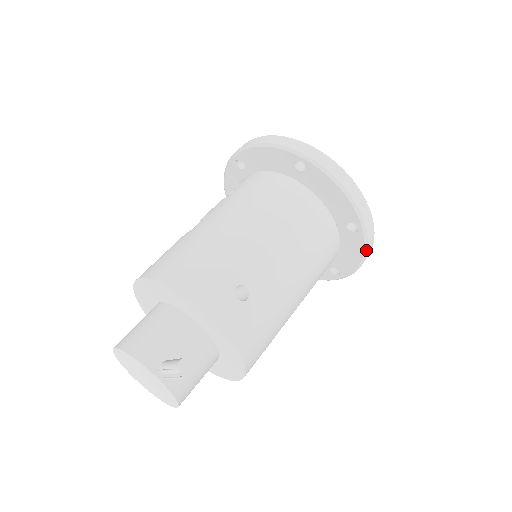
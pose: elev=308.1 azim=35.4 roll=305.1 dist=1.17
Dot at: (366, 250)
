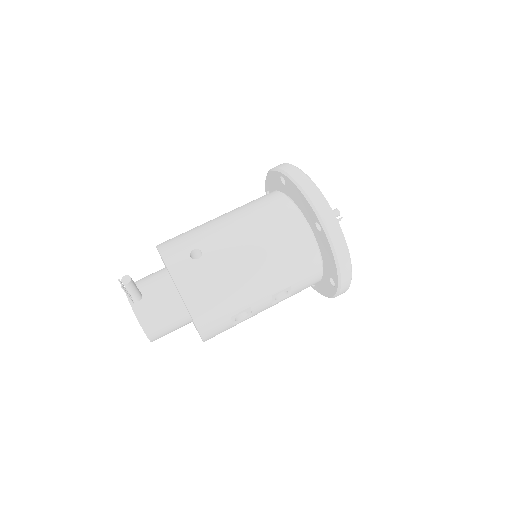
Dot at: (333, 249)
